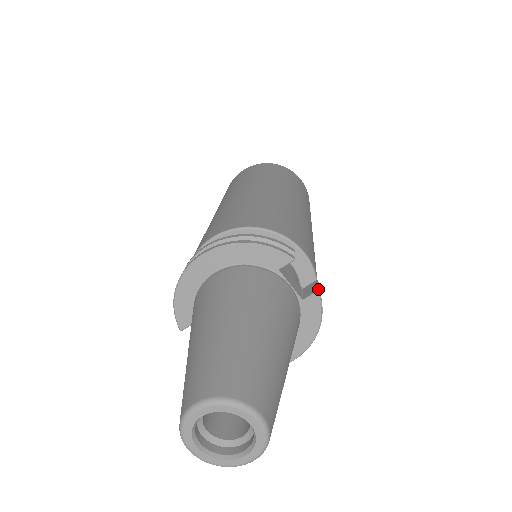
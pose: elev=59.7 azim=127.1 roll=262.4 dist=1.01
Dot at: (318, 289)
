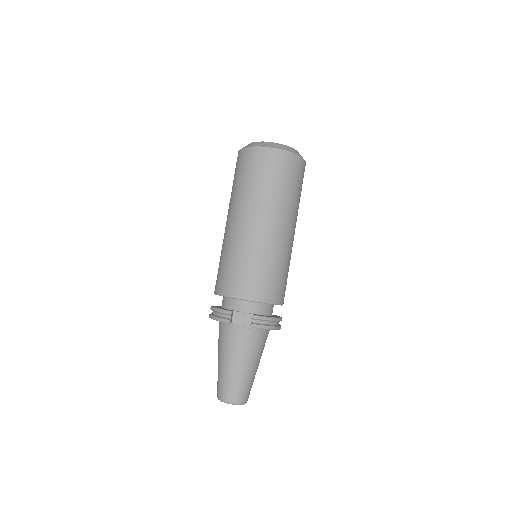
Dot at: (250, 325)
